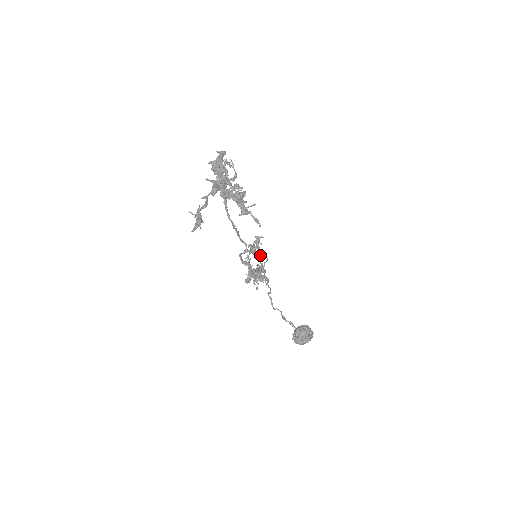
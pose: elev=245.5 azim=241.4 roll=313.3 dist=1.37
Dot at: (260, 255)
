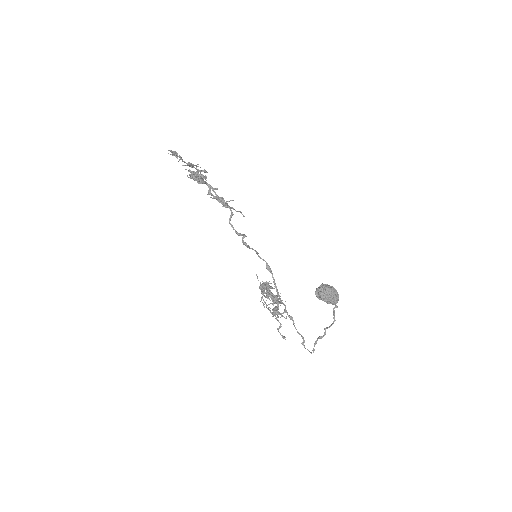
Dot at: (270, 286)
